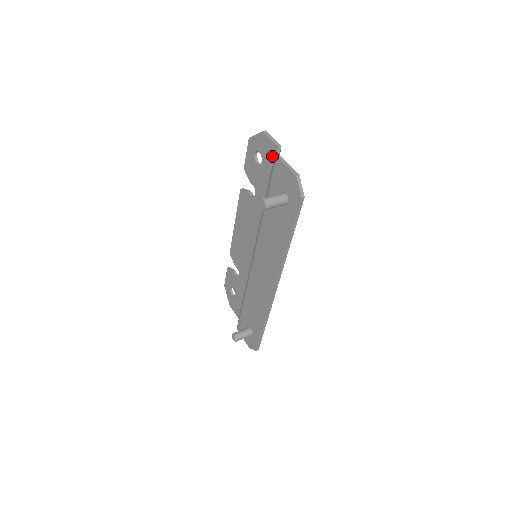
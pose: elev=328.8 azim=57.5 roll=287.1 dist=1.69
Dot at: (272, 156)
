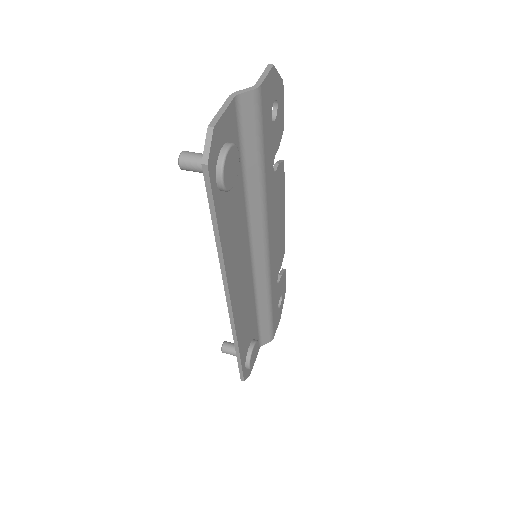
Dot at: occluded
